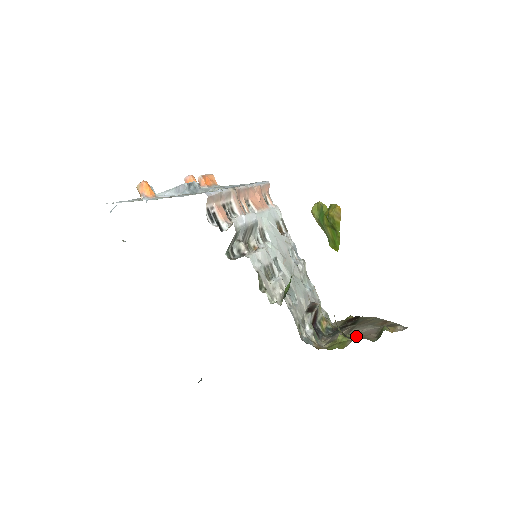
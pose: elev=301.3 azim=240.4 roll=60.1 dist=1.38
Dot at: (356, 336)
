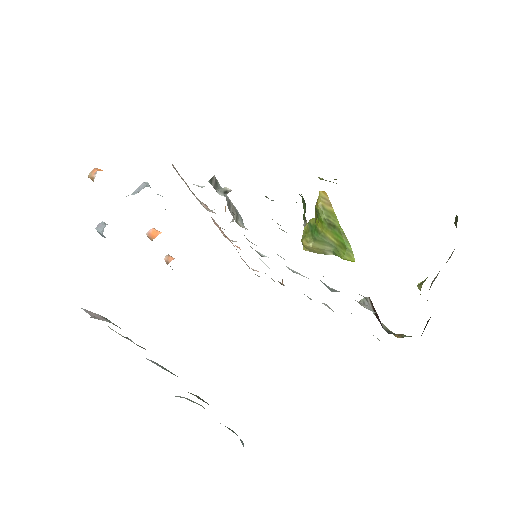
Dot at: occluded
